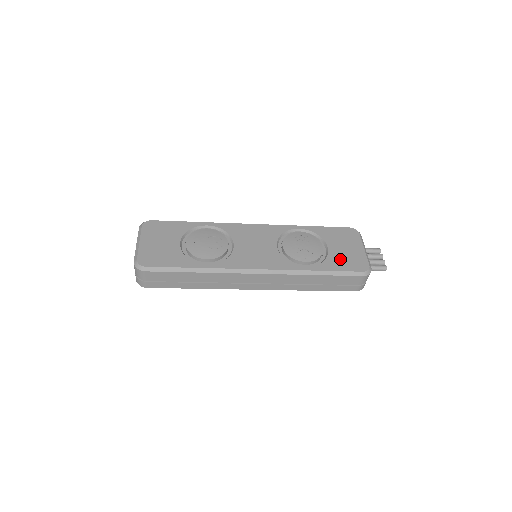
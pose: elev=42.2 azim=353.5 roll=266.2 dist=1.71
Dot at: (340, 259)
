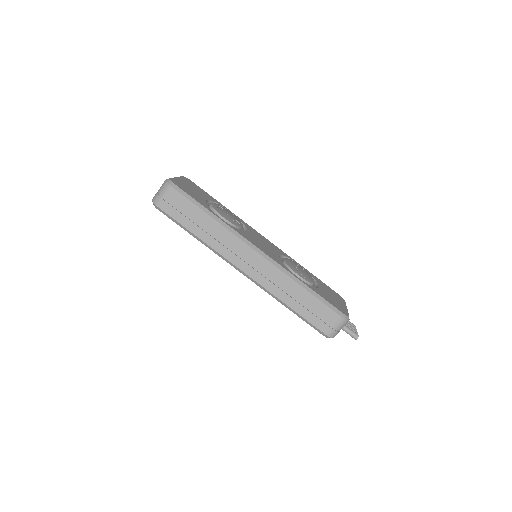
Dot at: (327, 296)
